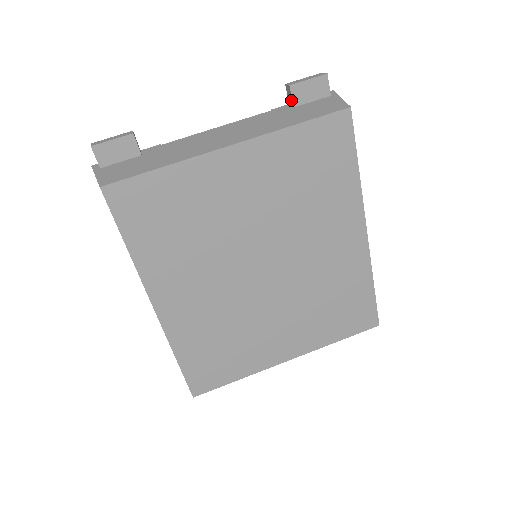
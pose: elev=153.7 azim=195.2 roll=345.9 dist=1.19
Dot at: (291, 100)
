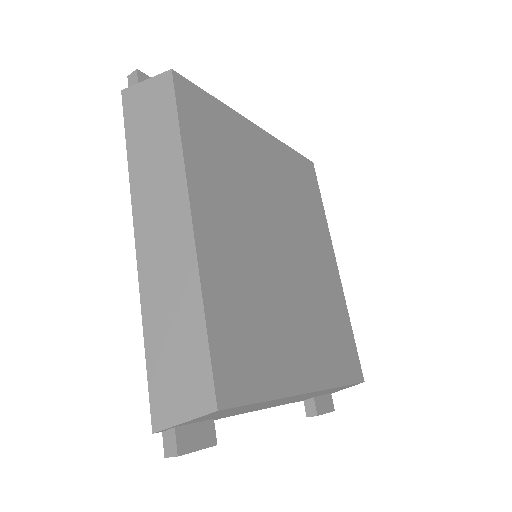
Dot at: occluded
